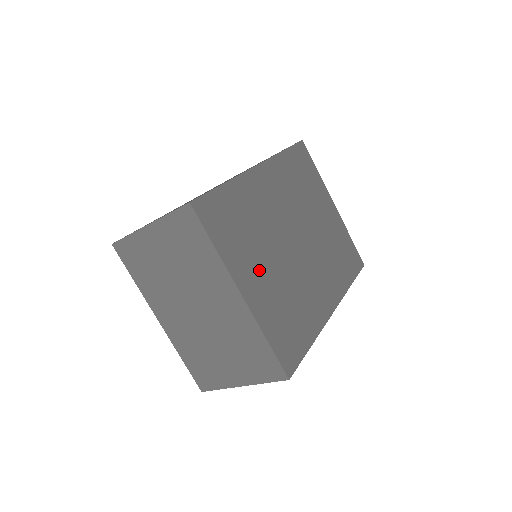
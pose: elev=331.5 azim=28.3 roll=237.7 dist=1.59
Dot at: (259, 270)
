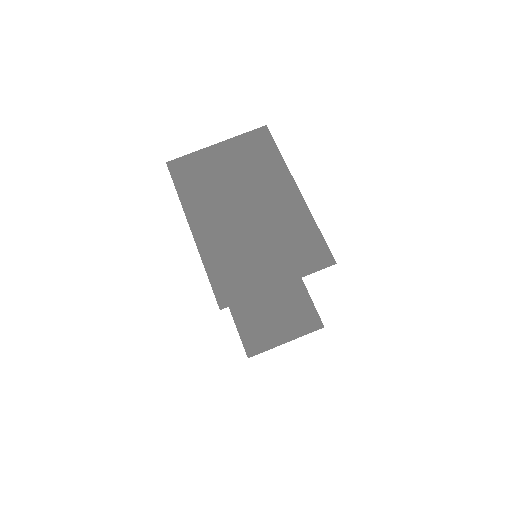
Dot at: occluded
